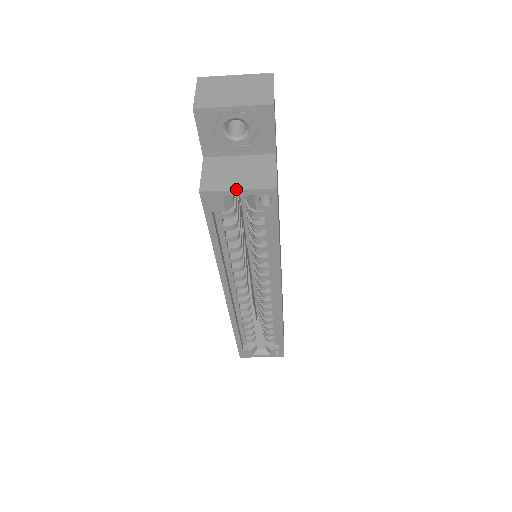
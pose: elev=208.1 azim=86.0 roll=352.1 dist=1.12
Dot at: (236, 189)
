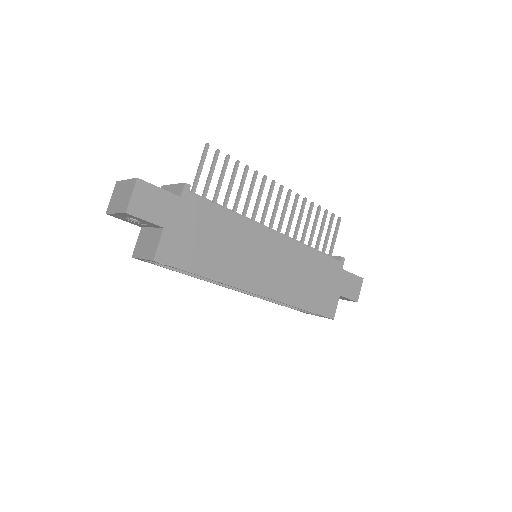
Dot at: (141, 258)
